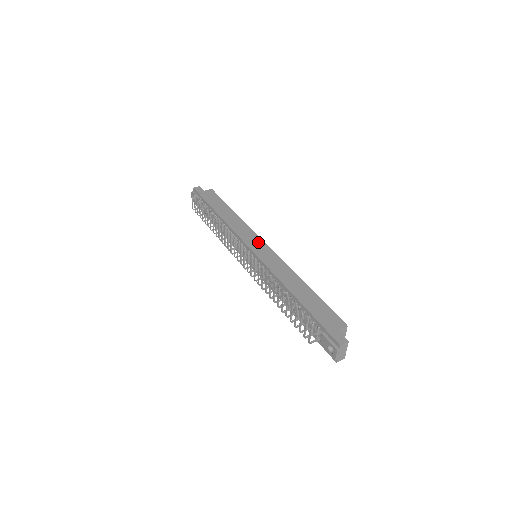
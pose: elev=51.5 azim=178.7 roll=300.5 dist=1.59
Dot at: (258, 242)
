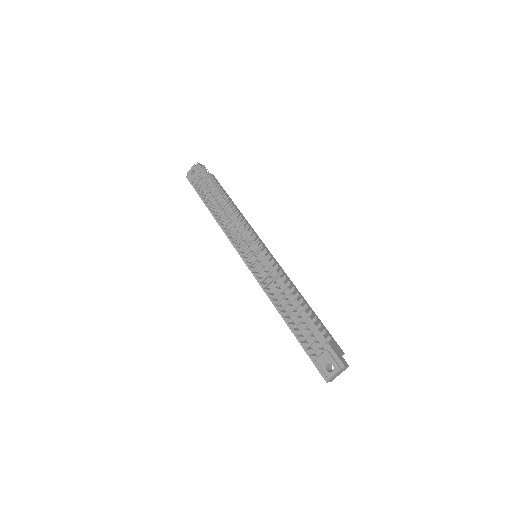
Dot at: (263, 245)
